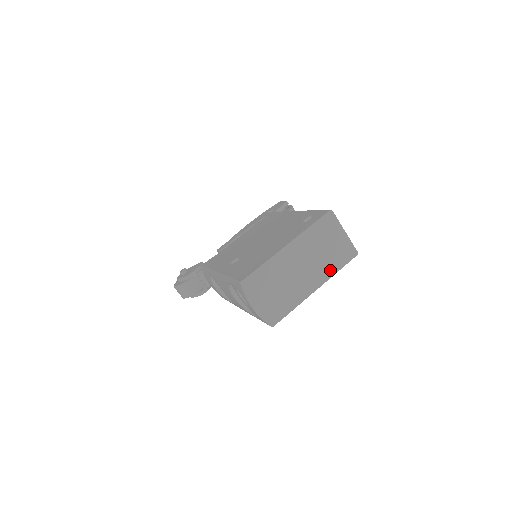
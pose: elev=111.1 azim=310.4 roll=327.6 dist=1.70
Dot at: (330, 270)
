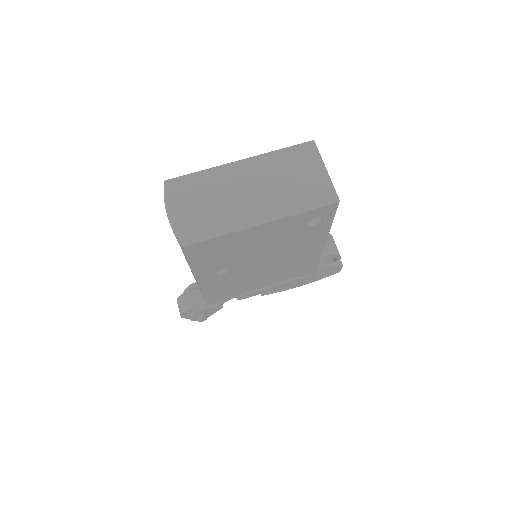
Dot at: (290, 207)
